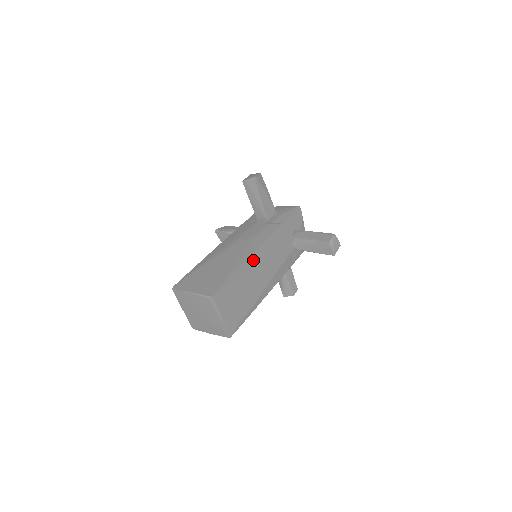
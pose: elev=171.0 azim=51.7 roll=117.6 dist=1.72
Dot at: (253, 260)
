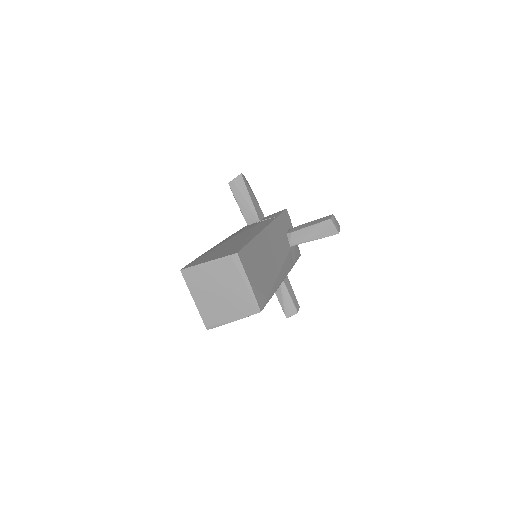
Dot at: (263, 237)
